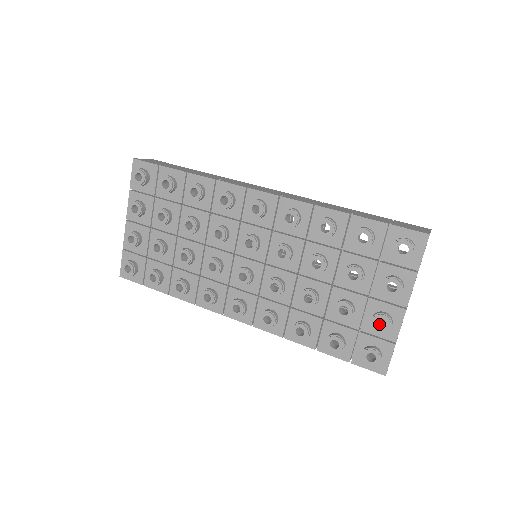
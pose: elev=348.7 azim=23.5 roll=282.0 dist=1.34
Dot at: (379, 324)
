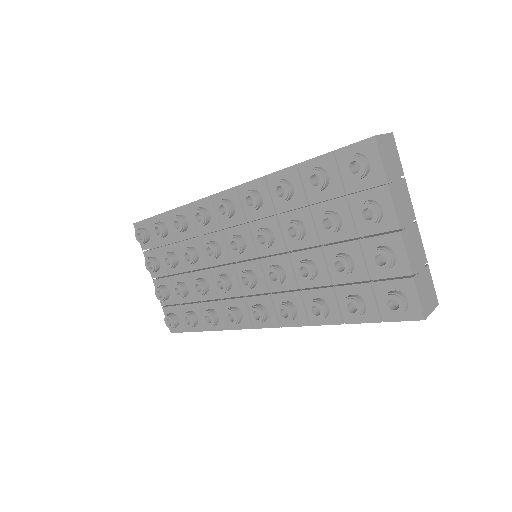
Dot at: (383, 263)
